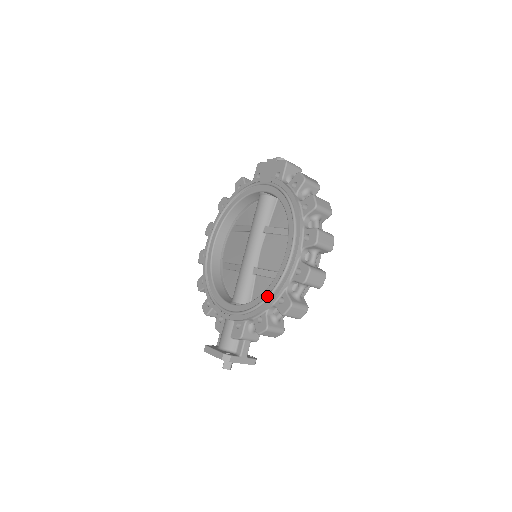
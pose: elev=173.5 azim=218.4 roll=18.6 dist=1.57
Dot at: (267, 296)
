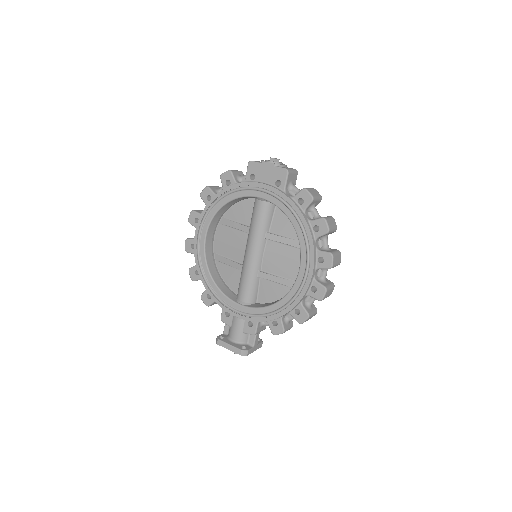
Dot at: (283, 308)
